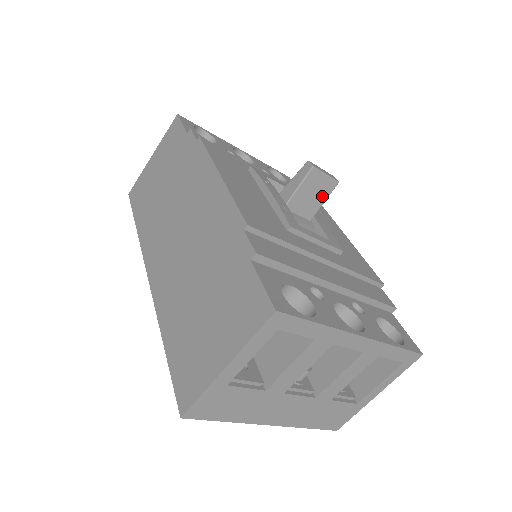
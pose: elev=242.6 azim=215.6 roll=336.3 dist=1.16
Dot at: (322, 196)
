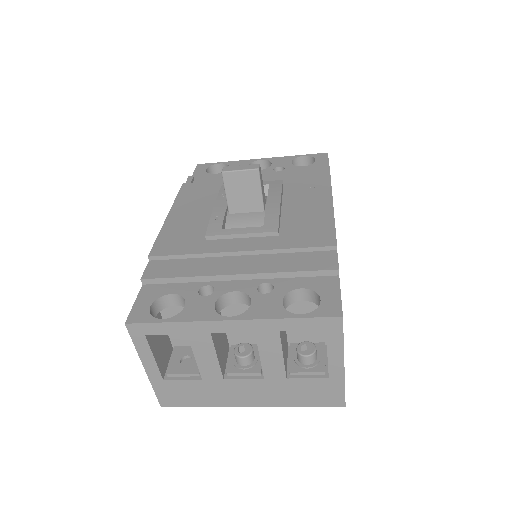
Dot at: (254, 188)
